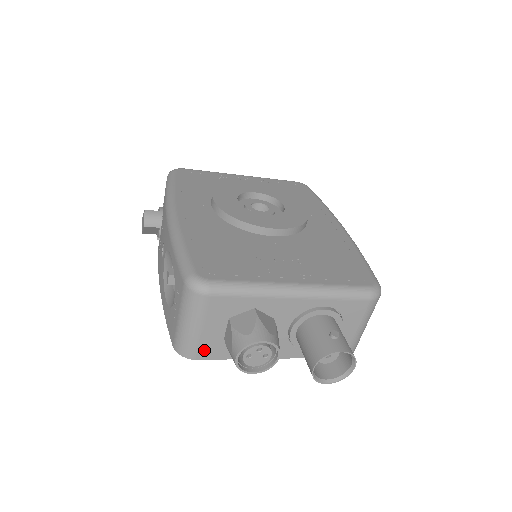
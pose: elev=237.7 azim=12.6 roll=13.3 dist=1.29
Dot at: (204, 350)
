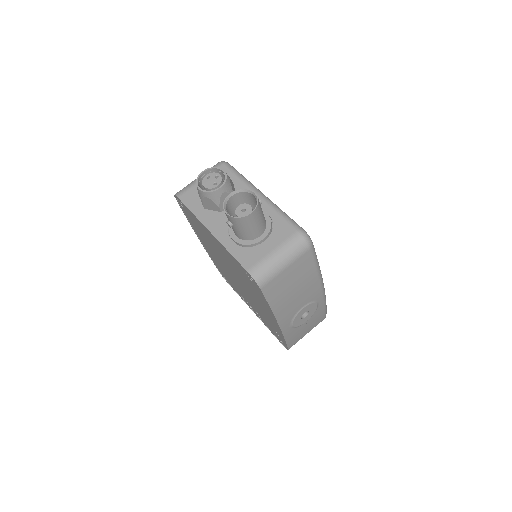
Dot at: (188, 195)
